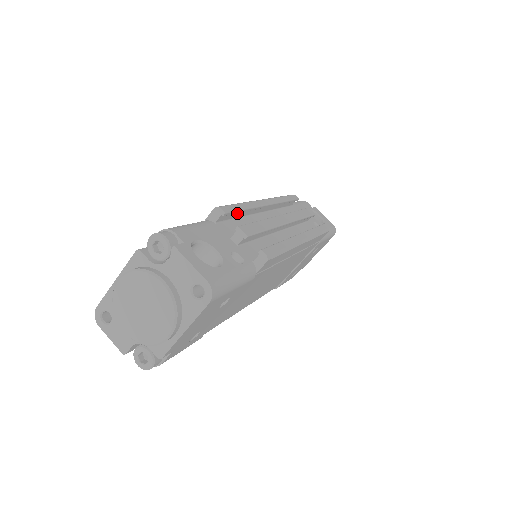
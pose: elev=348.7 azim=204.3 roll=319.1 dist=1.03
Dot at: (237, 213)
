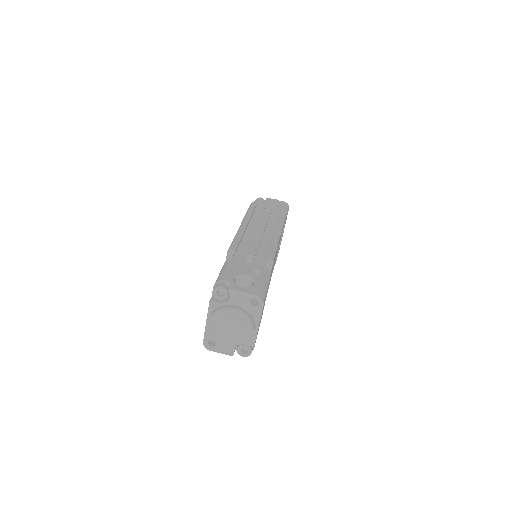
Dot at: occluded
